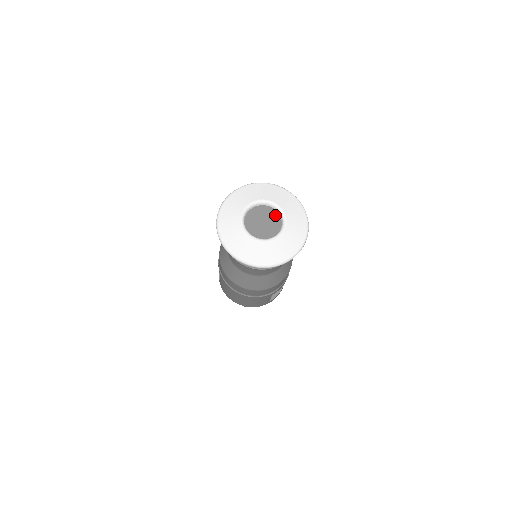
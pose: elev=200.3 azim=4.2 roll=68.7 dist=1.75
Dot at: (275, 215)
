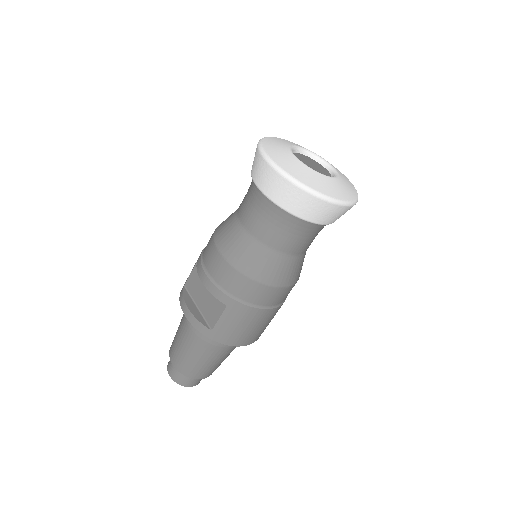
Dot at: (310, 159)
